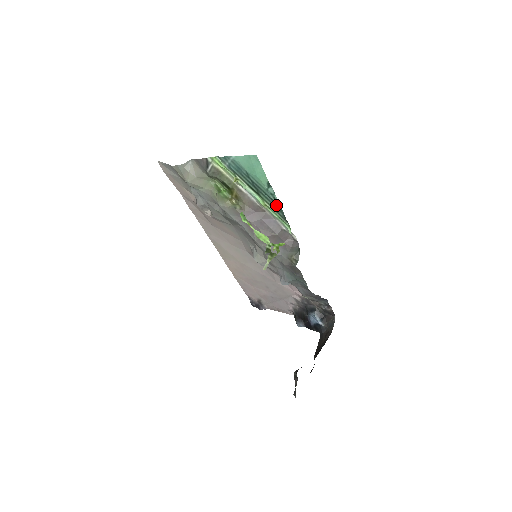
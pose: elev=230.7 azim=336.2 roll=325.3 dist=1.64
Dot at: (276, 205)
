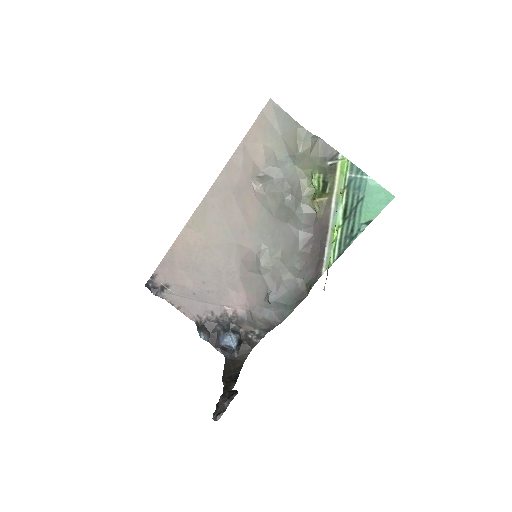
Dot at: (348, 239)
